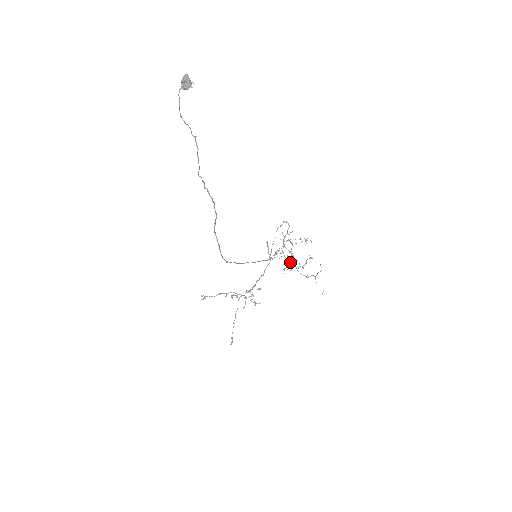
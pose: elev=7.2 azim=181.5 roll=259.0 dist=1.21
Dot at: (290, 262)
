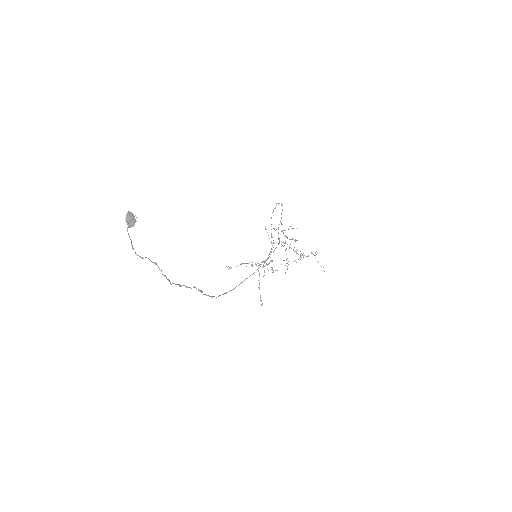
Dot at: occluded
